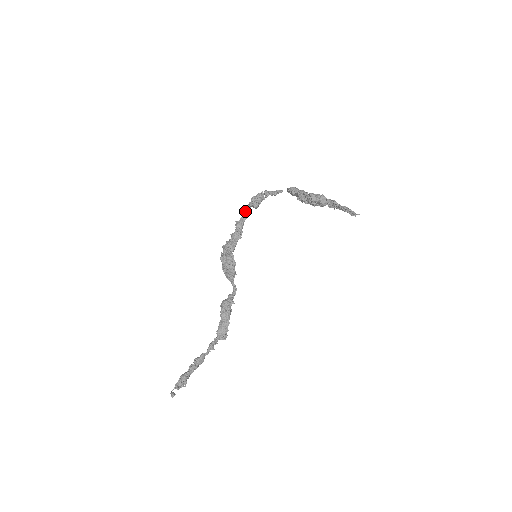
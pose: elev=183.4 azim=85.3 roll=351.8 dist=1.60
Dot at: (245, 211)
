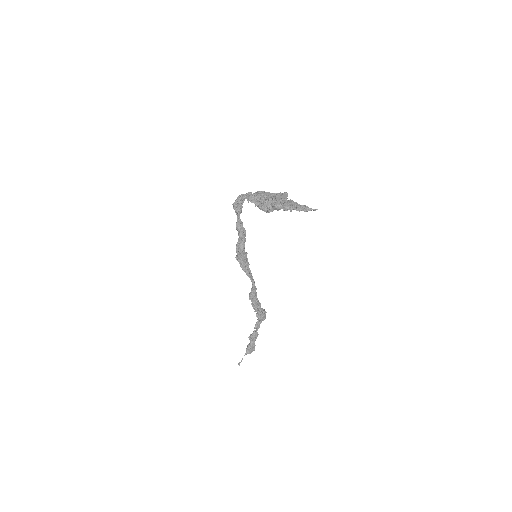
Dot at: occluded
